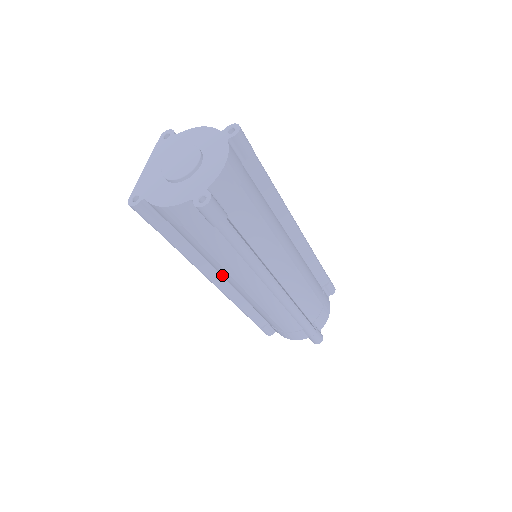
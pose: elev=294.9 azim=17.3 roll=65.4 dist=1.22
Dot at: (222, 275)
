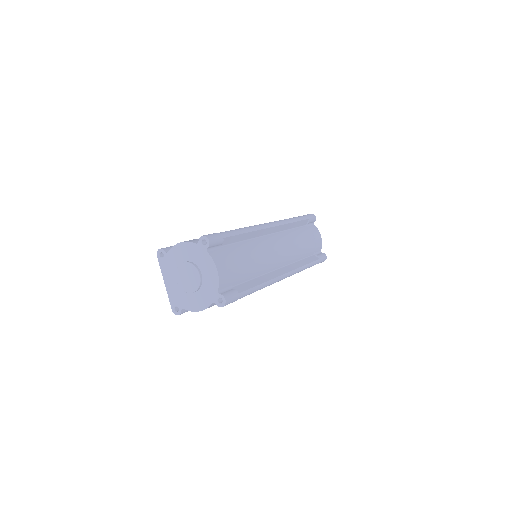
Dot at: occluded
